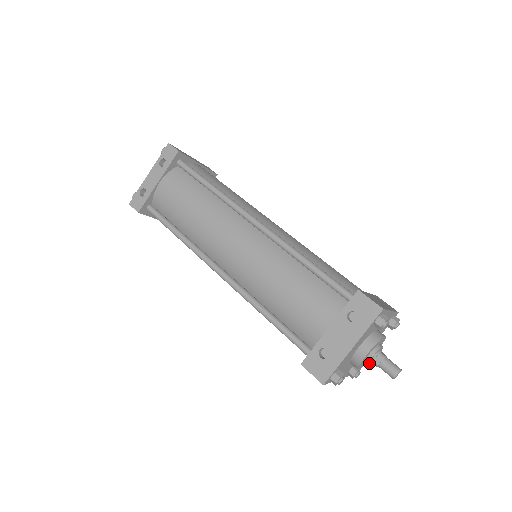
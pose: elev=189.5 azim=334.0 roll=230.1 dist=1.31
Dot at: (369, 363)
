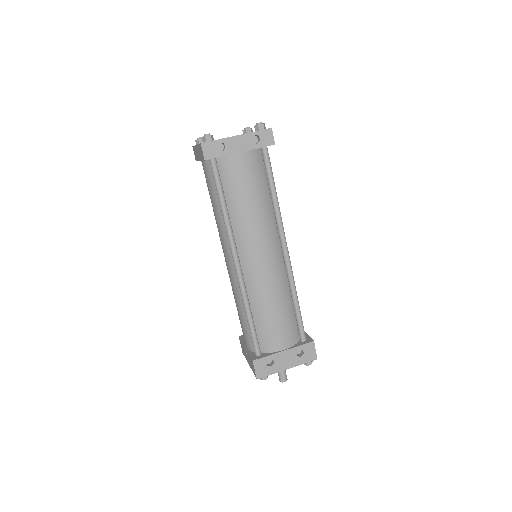
Dot at: occluded
